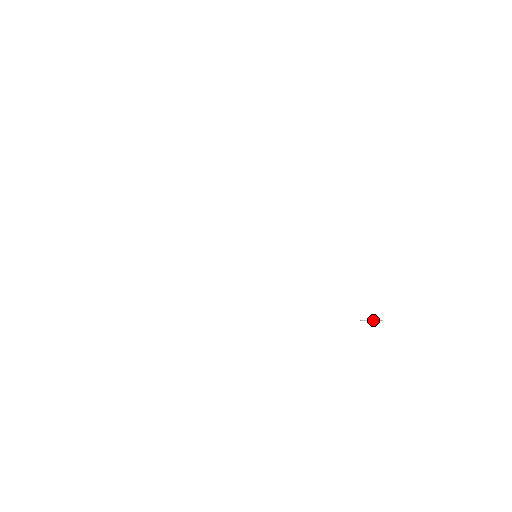
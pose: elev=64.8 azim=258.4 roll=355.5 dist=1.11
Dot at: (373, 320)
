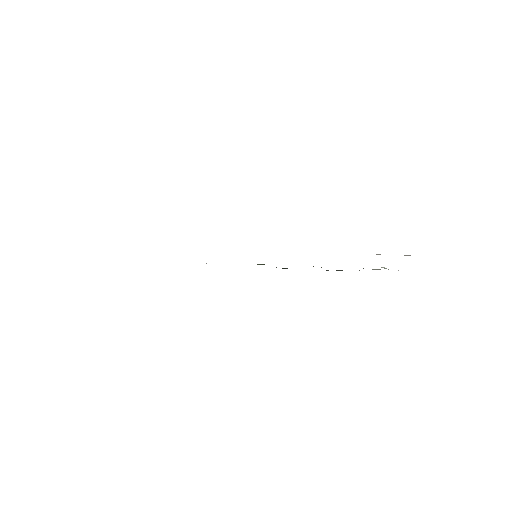
Dot at: (376, 269)
